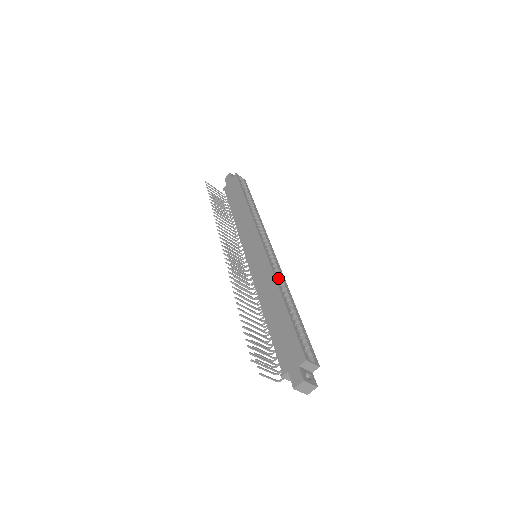
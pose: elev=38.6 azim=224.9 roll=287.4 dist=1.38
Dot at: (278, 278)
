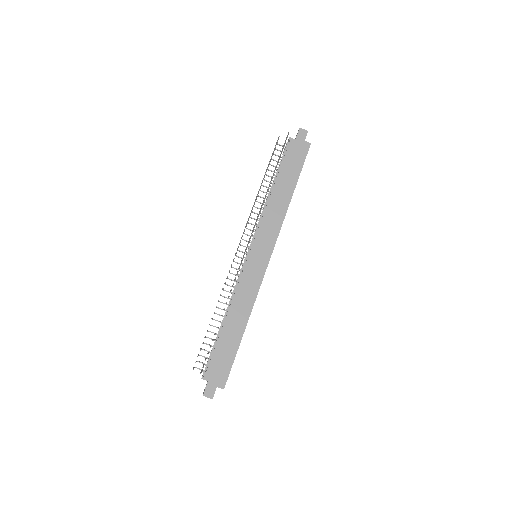
Dot at: occluded
